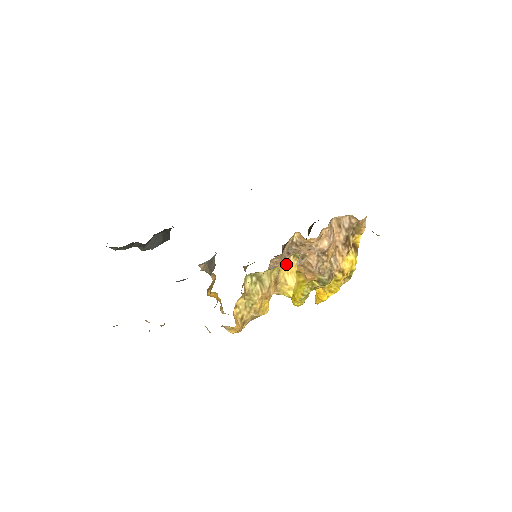
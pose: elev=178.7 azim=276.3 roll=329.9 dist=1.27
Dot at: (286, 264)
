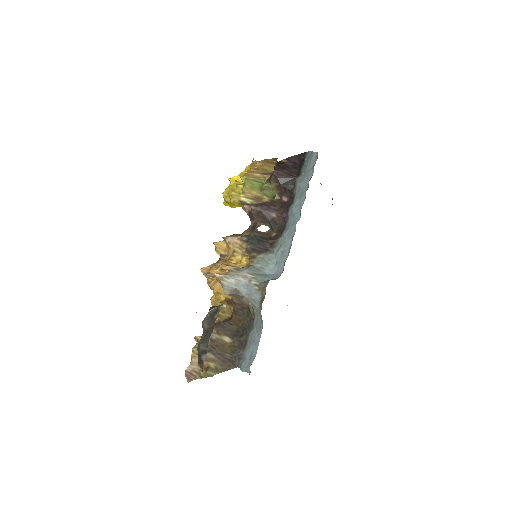
Dot at: occluded
